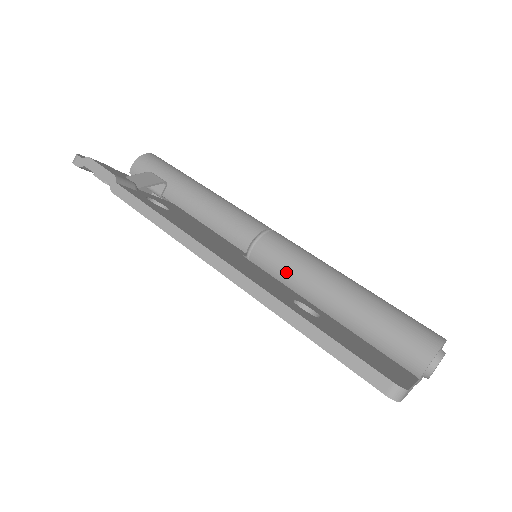
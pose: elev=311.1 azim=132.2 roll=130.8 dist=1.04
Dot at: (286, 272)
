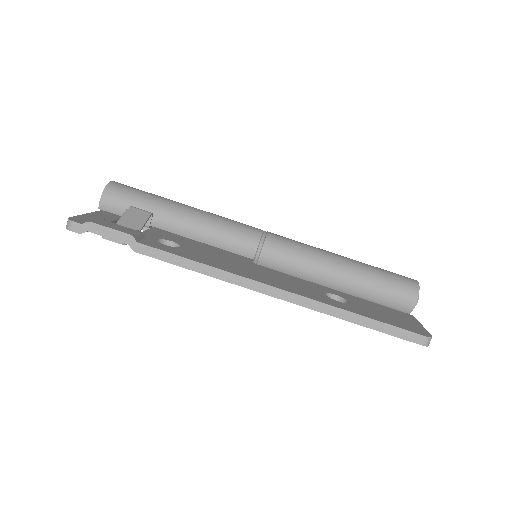
Dot at: (295, 267)
